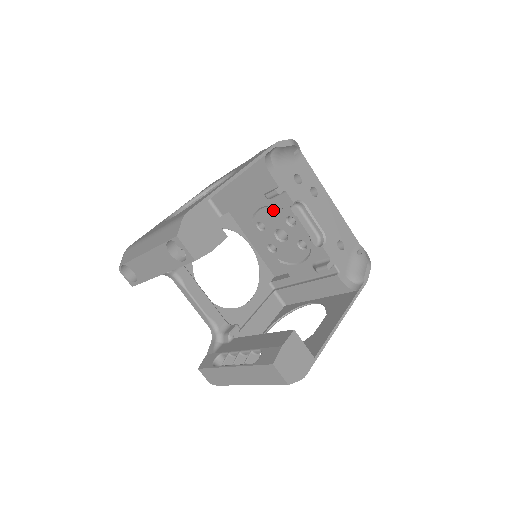
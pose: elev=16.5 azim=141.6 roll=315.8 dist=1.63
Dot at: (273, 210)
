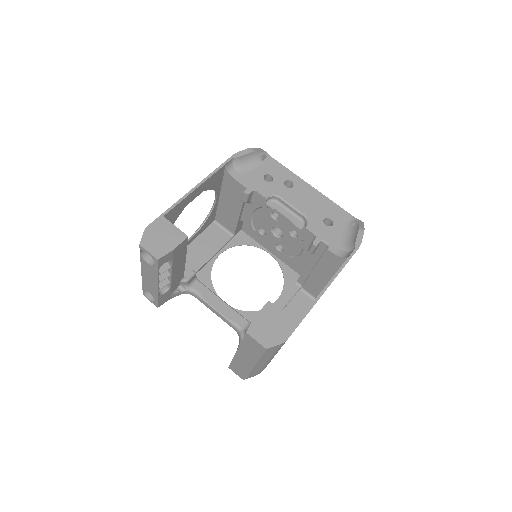
Dot at: (260, 212)
